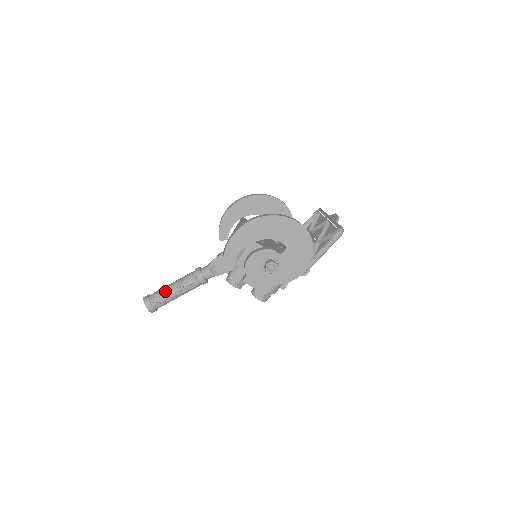
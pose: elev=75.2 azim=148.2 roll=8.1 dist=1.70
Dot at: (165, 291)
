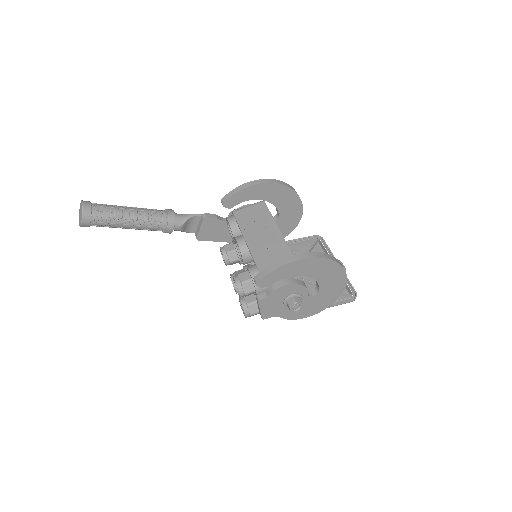
Dot at: (119, 215)
